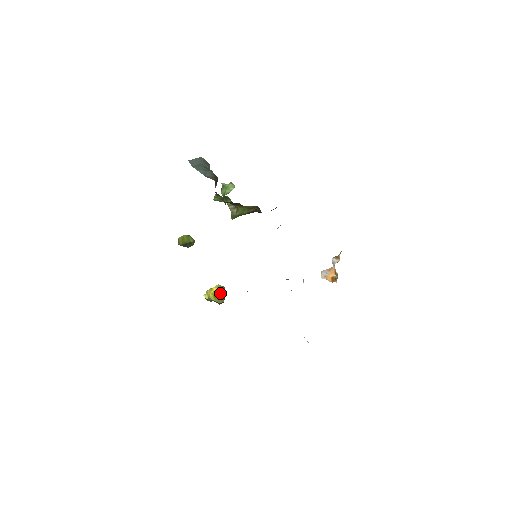
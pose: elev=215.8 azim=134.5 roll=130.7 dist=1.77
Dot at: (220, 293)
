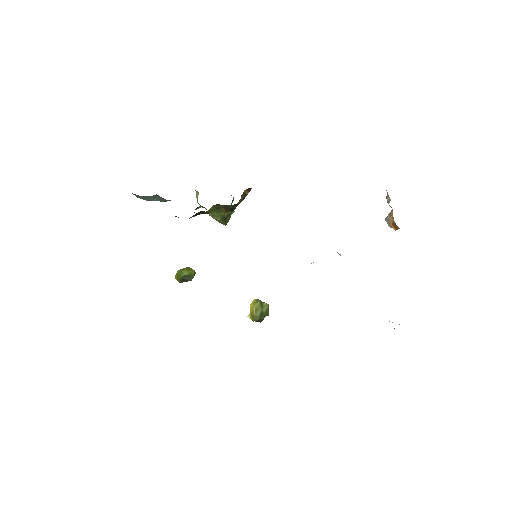
Dot at: (253, 310)
